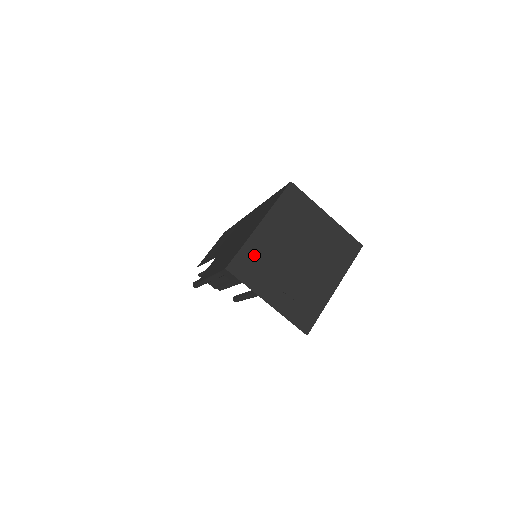
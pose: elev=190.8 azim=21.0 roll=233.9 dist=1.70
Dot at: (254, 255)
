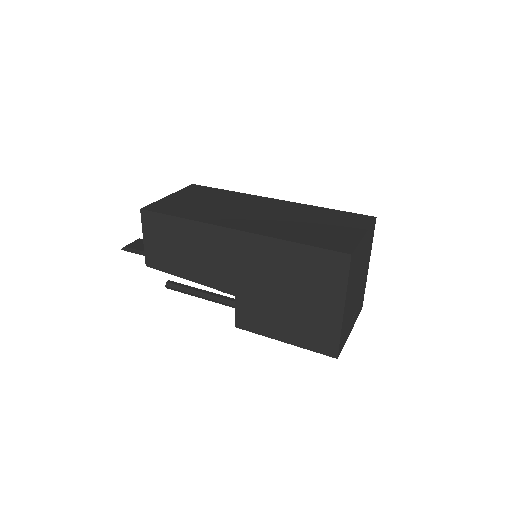
Dot at: (345, 328)
